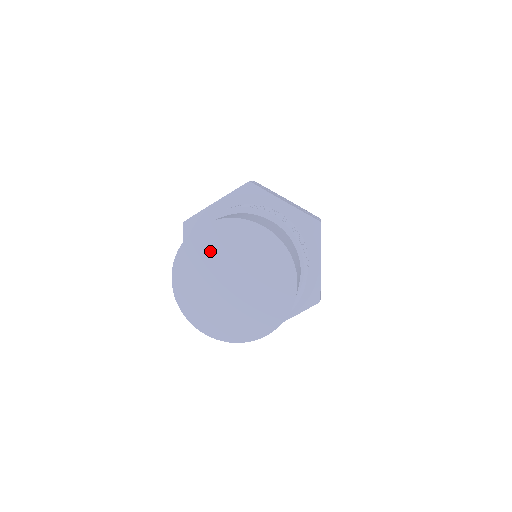
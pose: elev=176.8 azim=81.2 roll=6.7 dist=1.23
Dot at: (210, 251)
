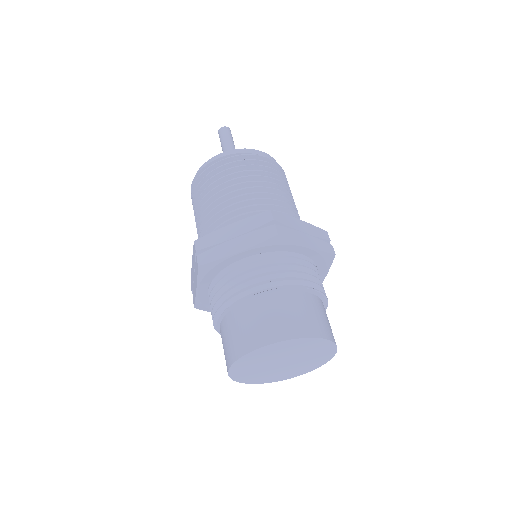
Dot at: (269, 355)
